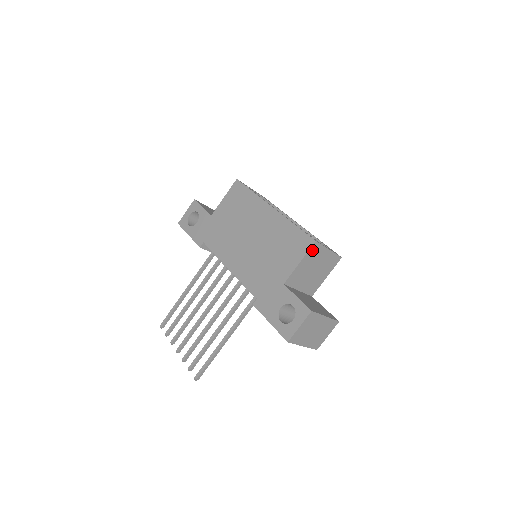
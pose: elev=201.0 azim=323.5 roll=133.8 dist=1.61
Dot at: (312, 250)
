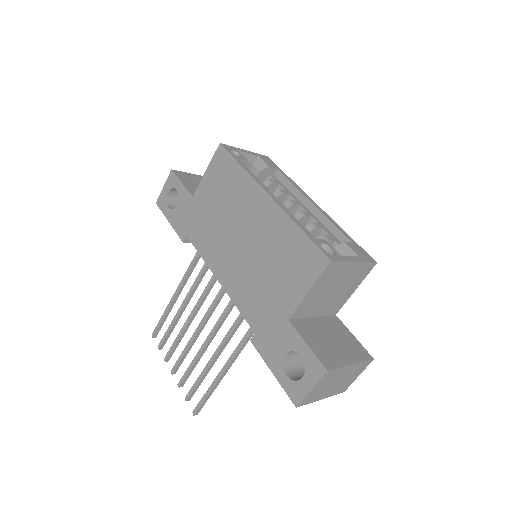
Dot at: (327, 272)
